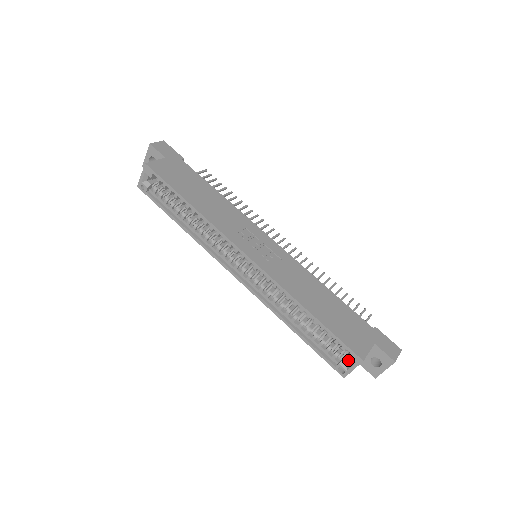
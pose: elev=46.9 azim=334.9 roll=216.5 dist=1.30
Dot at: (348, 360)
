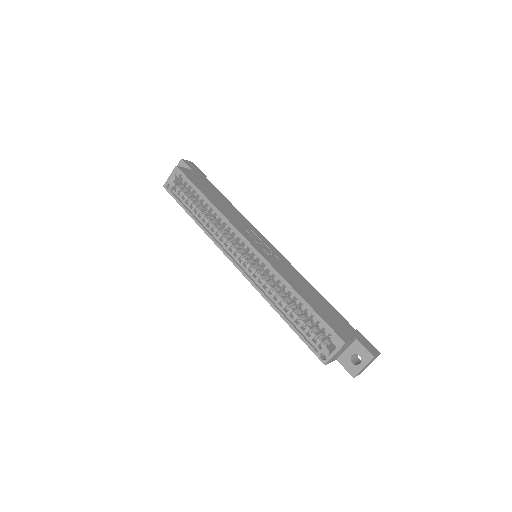
Dot at: (330, 348)
